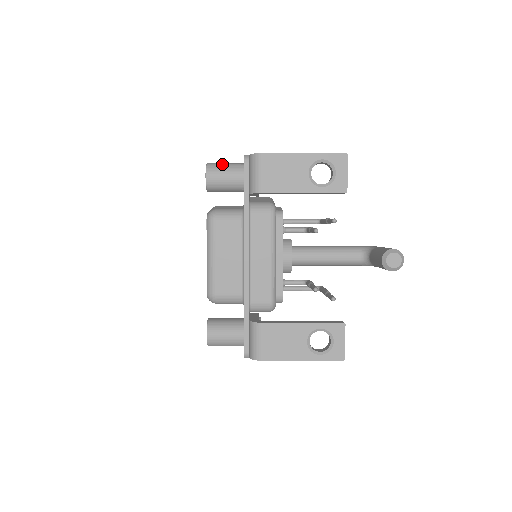
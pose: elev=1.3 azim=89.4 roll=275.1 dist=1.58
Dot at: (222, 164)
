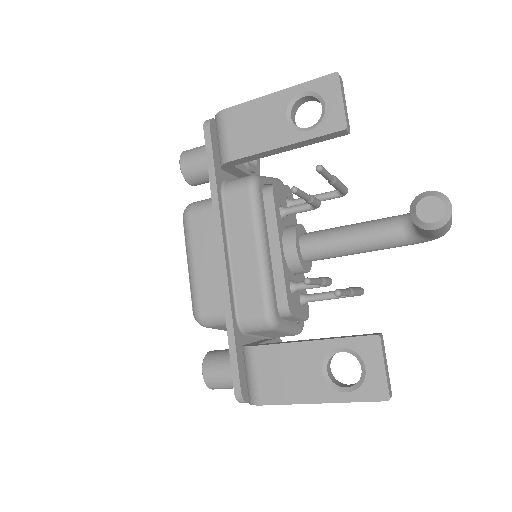
Dot at: (200, 146)
